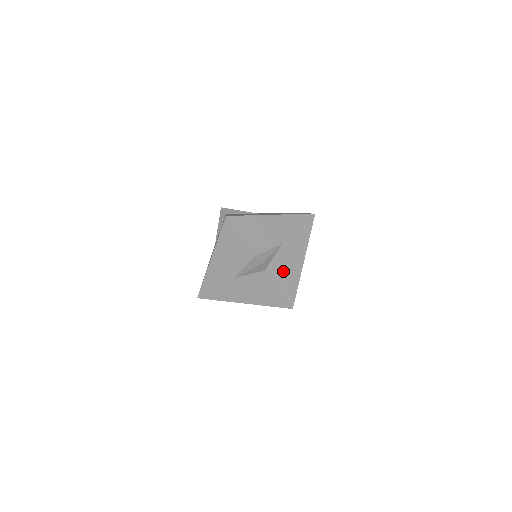
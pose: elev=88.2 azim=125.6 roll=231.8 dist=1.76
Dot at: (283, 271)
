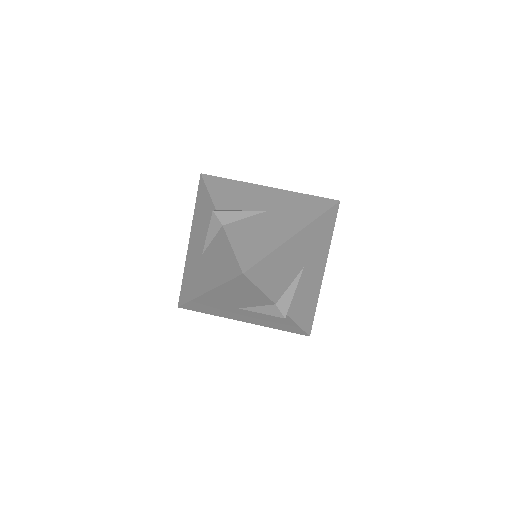
Dot at: (303, 301)
